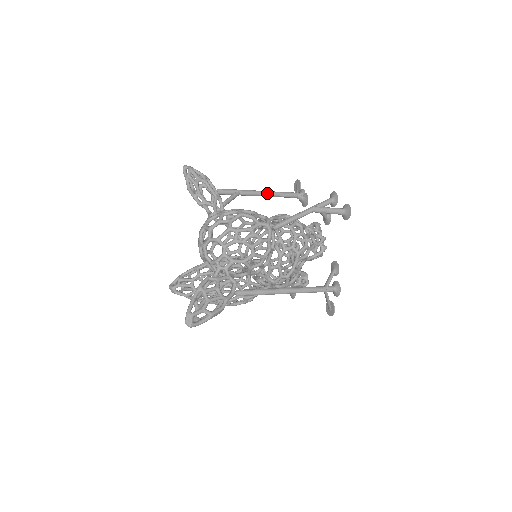
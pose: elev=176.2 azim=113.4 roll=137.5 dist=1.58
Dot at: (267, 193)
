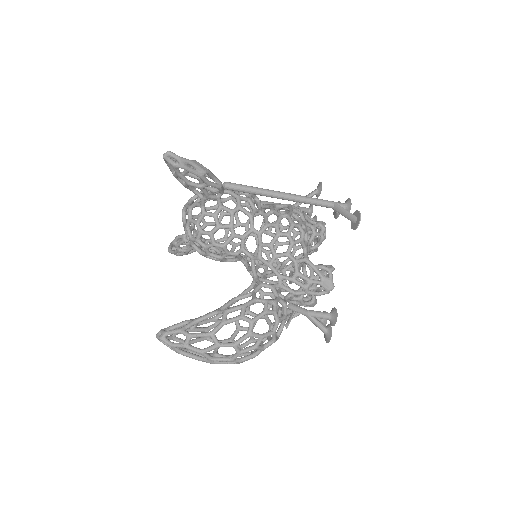
Dot at: occluded
